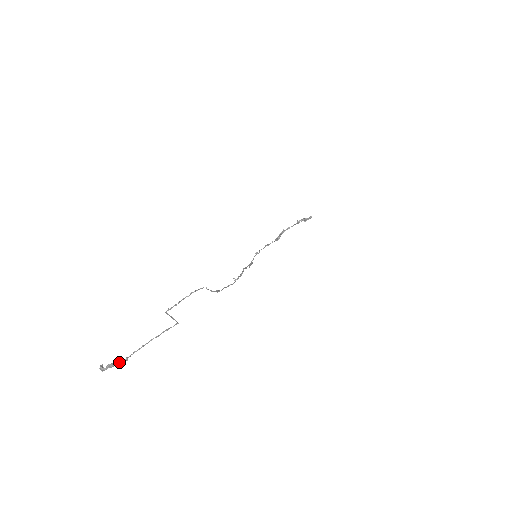
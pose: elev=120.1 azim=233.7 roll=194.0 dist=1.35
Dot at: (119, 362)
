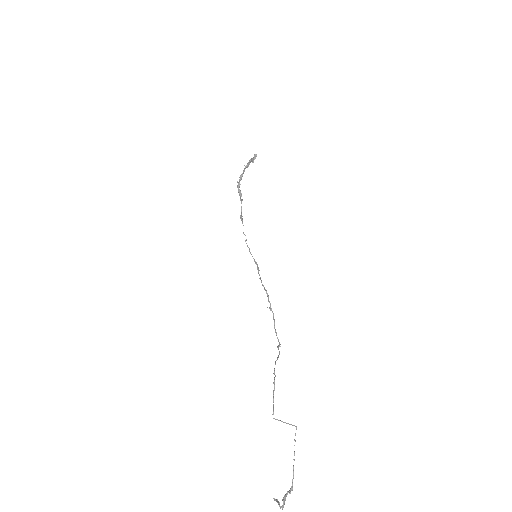
Dot at: occluded
